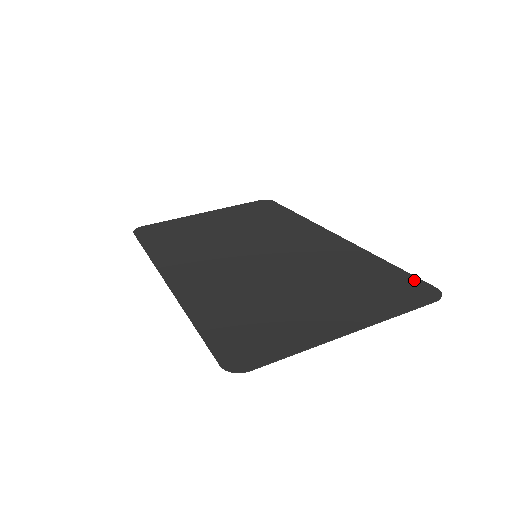
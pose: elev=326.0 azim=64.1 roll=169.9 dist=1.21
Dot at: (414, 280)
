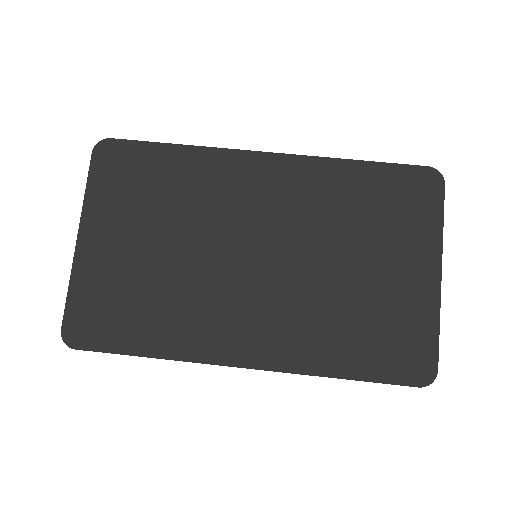
Dot at: (407, 171)
